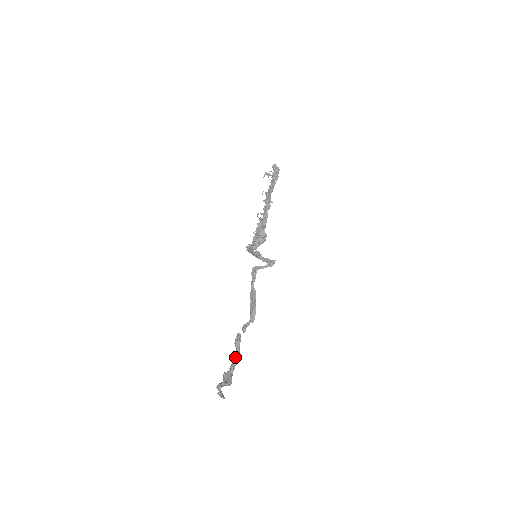
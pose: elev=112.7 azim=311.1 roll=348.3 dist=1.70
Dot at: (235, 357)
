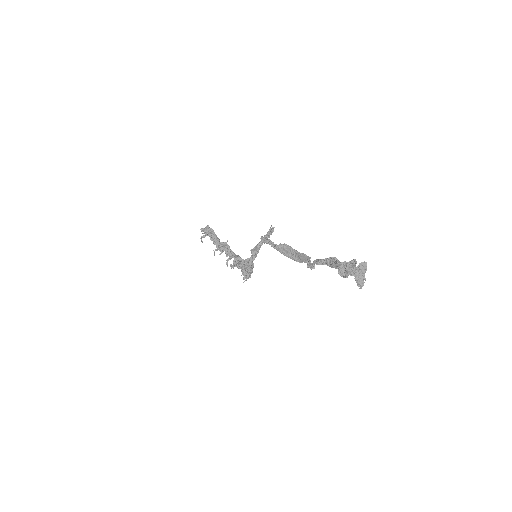
Dot at: (330, 261)
